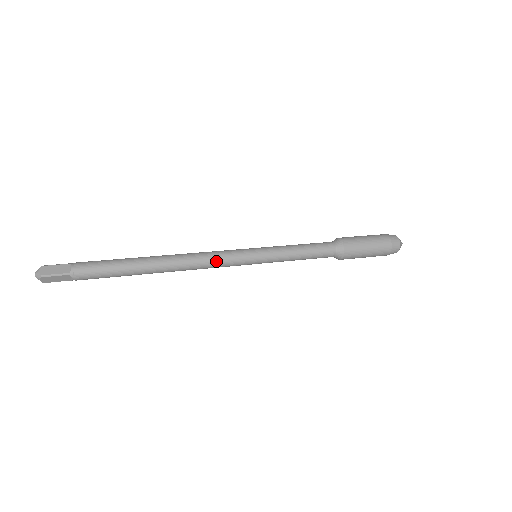
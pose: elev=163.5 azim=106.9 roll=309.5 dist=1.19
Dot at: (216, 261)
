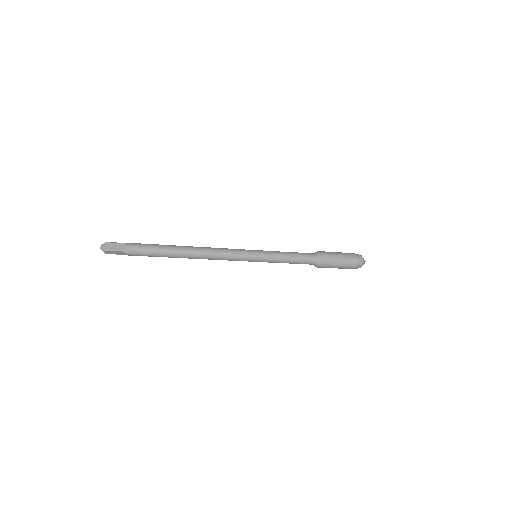
Dot at: (226, 249)
